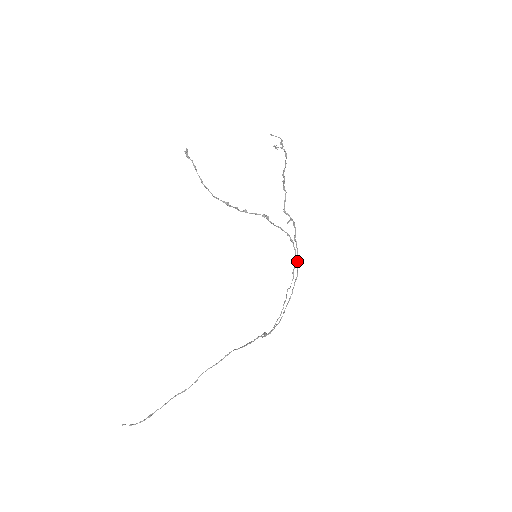
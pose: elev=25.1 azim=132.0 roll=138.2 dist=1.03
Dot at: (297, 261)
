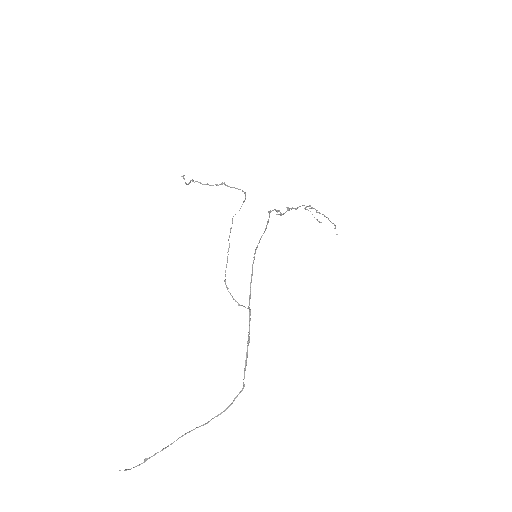
Dot at: (267, 222)
